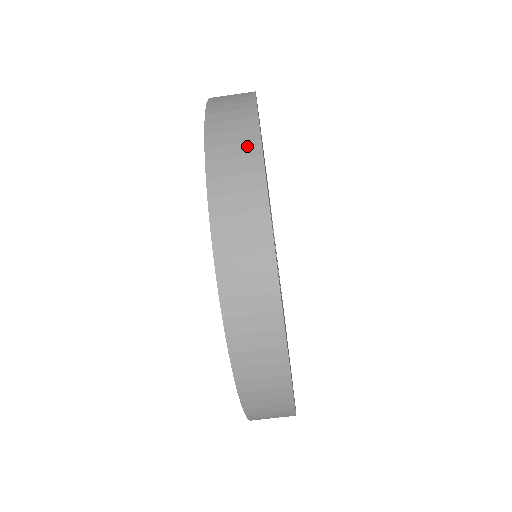
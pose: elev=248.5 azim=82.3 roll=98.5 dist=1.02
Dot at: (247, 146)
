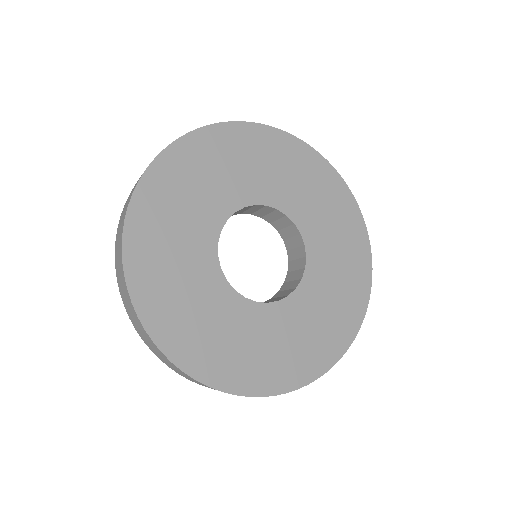
Dot at: (182, 373)
